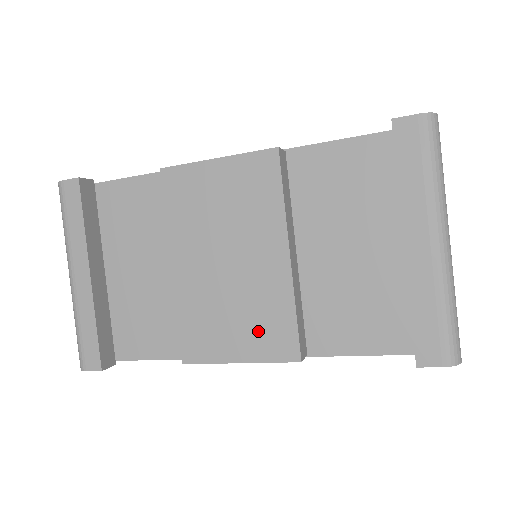
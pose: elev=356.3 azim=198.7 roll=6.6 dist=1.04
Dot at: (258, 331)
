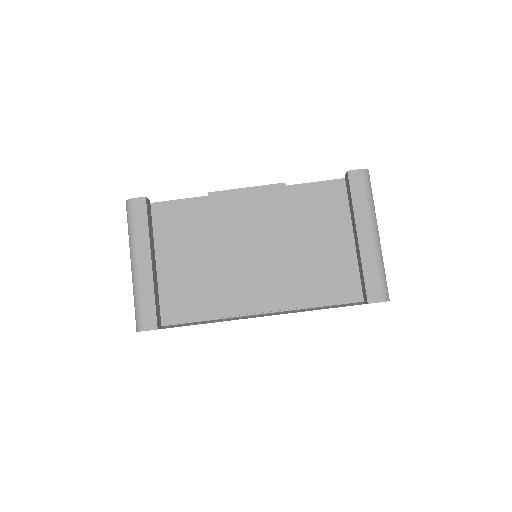
Dot at: (274, 291)
